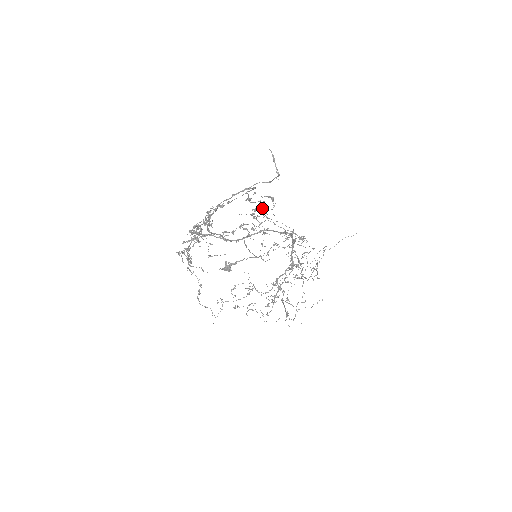
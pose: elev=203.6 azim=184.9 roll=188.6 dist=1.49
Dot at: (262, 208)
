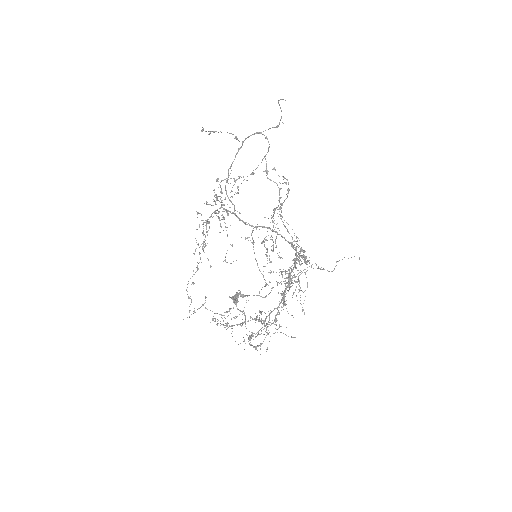
Dot at: (280, 203)
